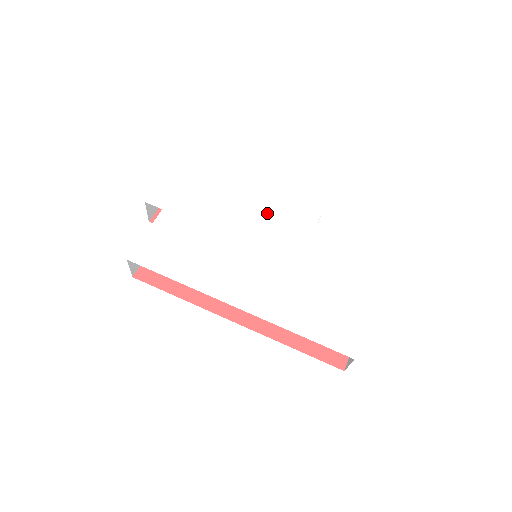
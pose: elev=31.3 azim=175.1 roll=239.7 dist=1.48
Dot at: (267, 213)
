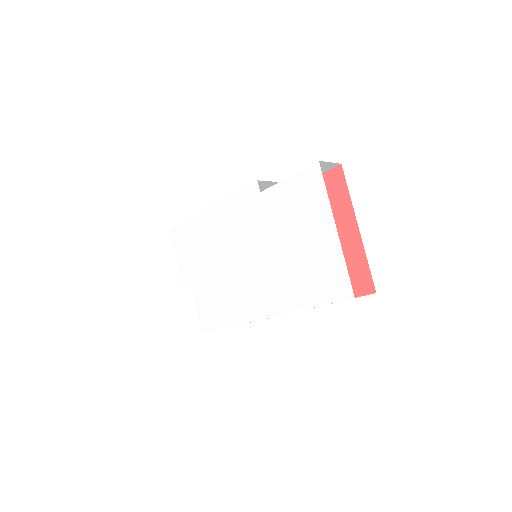
Dot at: (231, 221)
